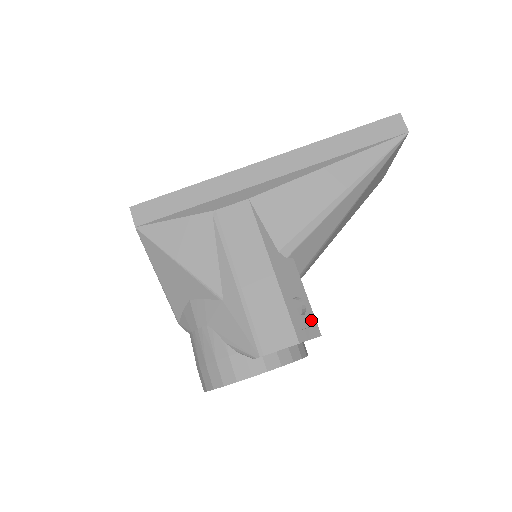
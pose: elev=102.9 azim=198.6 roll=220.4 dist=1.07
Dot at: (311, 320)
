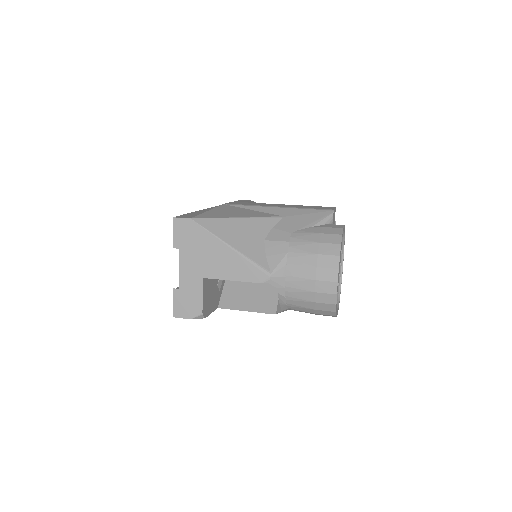
Dot at: occluded
